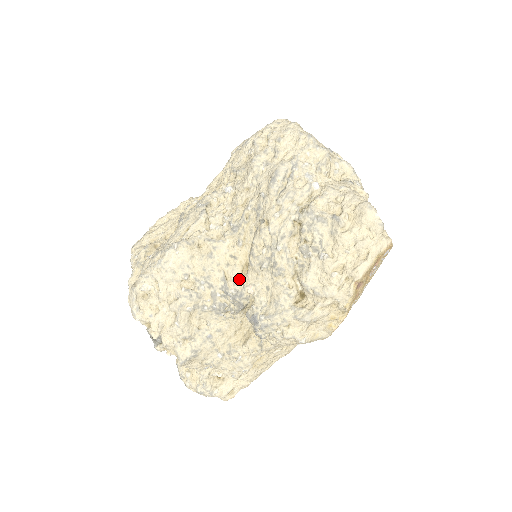
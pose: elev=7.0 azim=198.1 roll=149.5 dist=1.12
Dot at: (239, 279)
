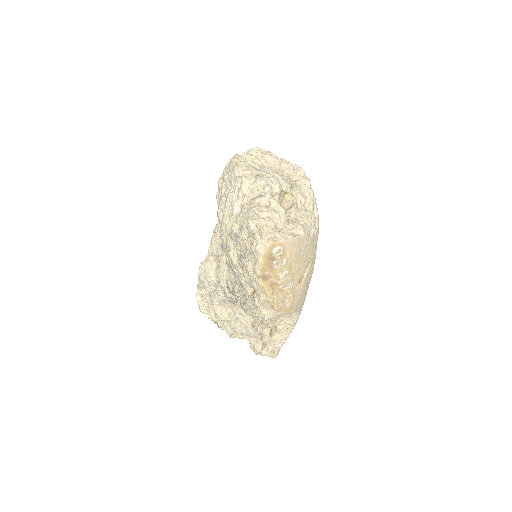
Dot at: (234, 279)
